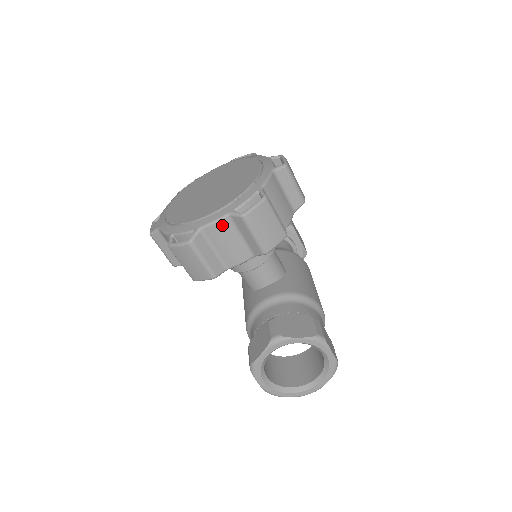
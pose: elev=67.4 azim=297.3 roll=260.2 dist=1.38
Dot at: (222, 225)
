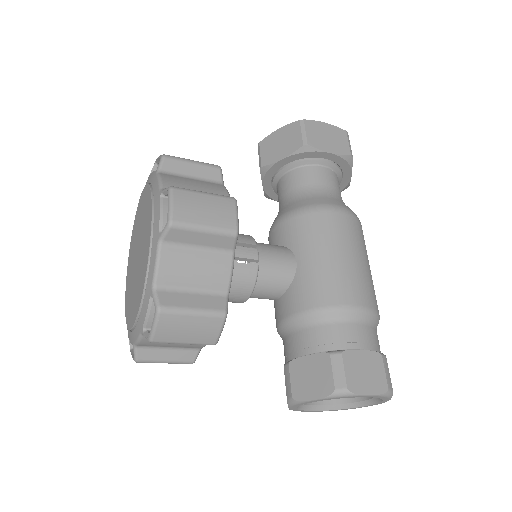
Dot at: occluded
